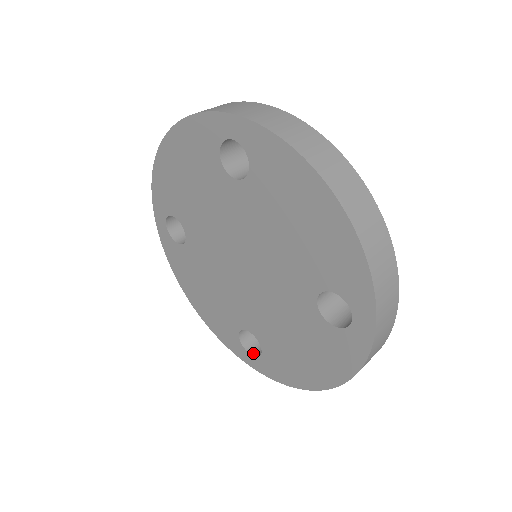
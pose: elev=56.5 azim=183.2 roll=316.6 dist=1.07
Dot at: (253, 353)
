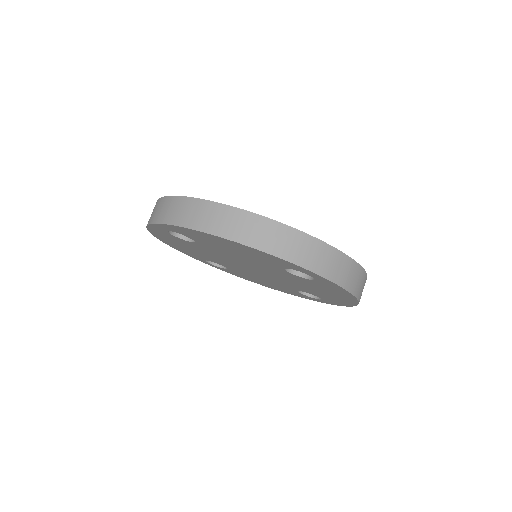
Dot at: occluded
